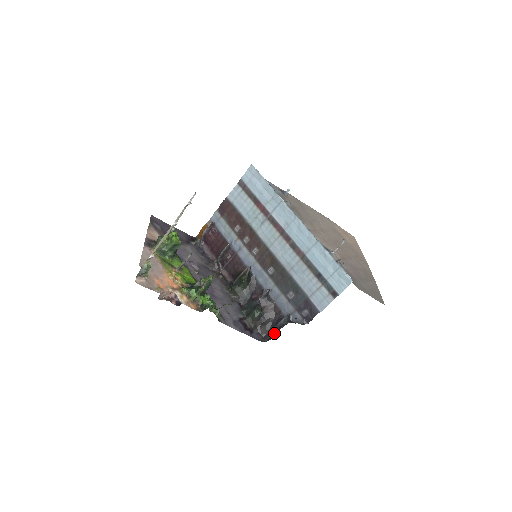
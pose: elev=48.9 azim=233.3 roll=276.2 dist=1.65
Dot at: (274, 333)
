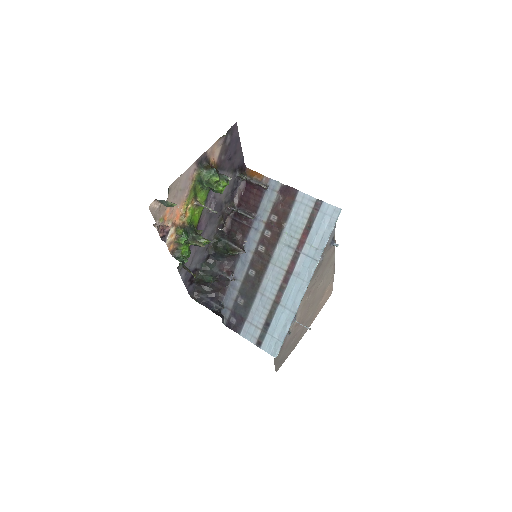
Dot at: (203, 301)
